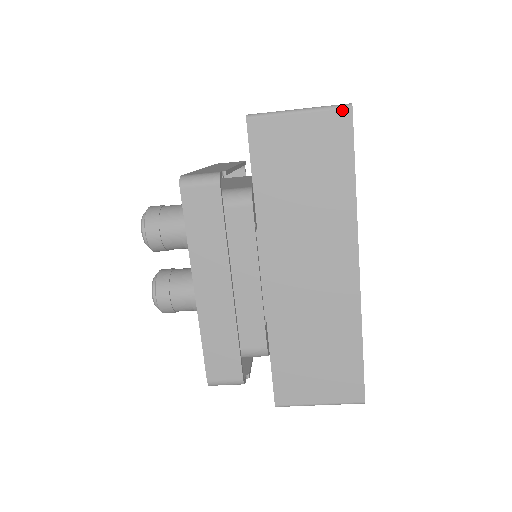
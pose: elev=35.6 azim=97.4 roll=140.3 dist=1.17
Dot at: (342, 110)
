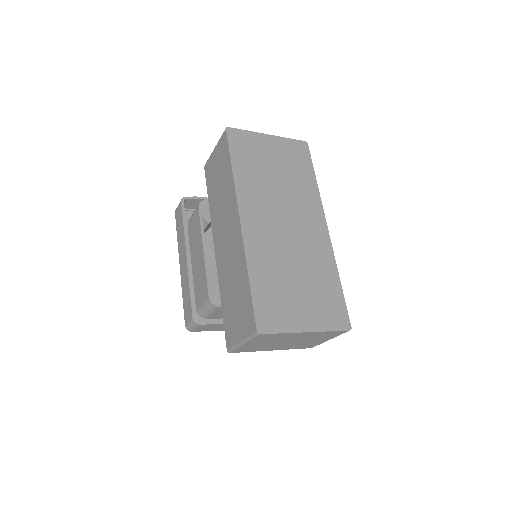
Dot at: (224, 133)
